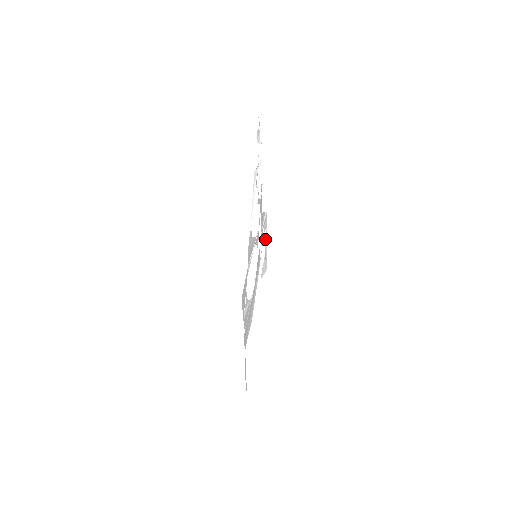
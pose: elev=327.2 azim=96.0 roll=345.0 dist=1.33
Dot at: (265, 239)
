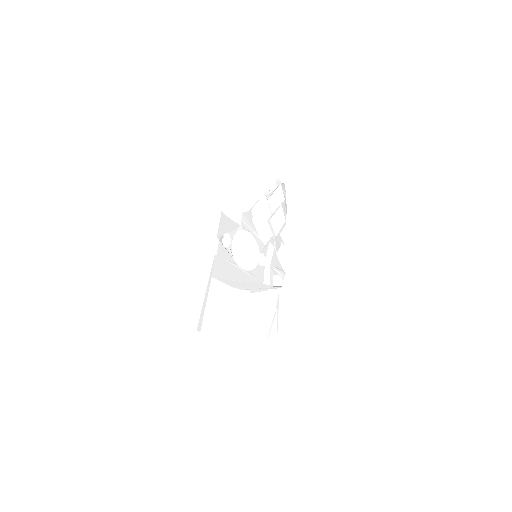
Dot at: (280, 297)
